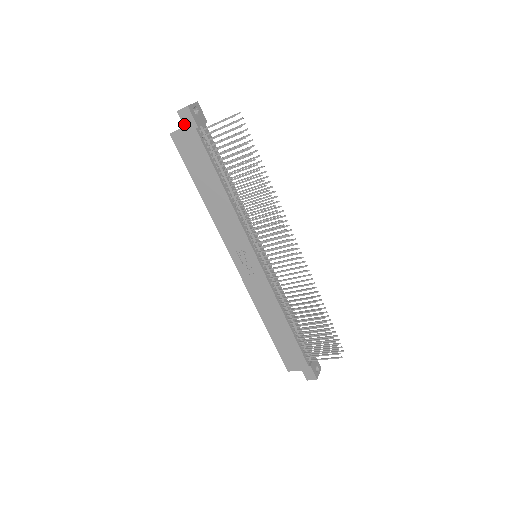
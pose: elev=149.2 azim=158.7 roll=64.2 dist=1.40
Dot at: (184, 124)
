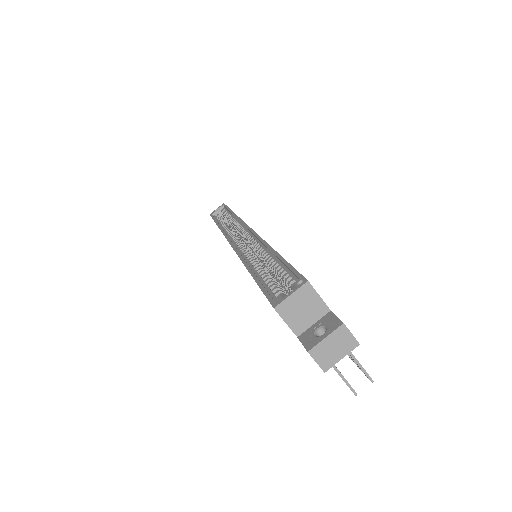
Dot at: (300, 341)
